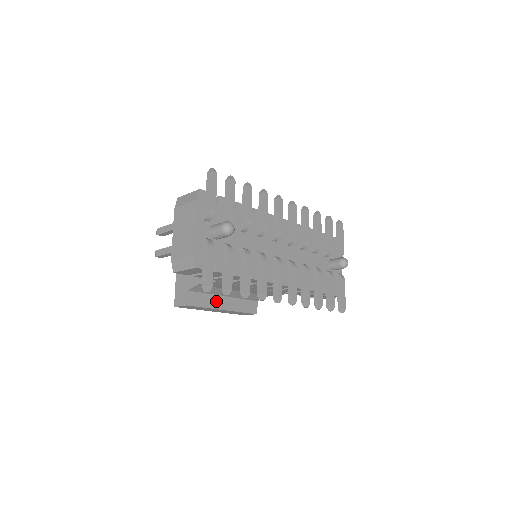
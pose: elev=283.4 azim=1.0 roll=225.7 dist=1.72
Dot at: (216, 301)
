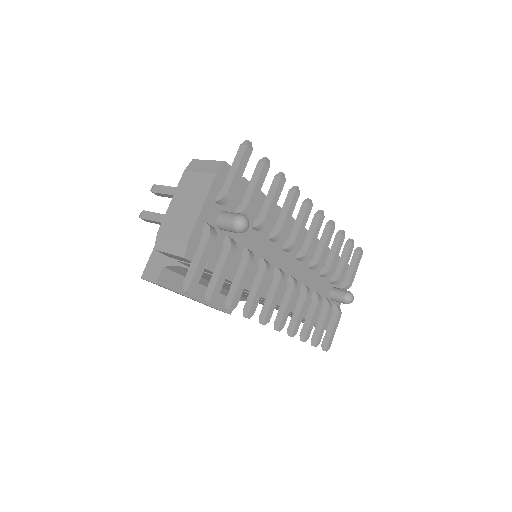
Dot at: occluded
